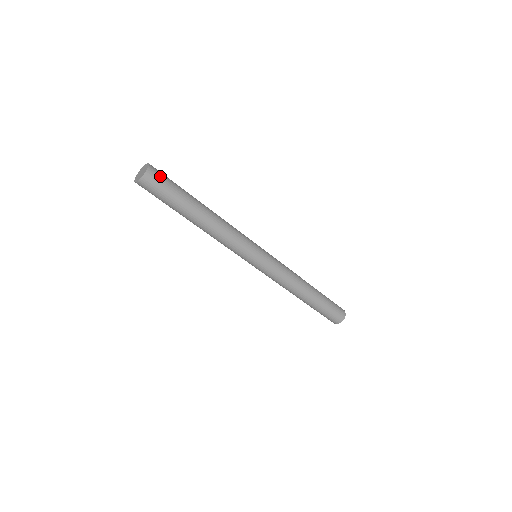
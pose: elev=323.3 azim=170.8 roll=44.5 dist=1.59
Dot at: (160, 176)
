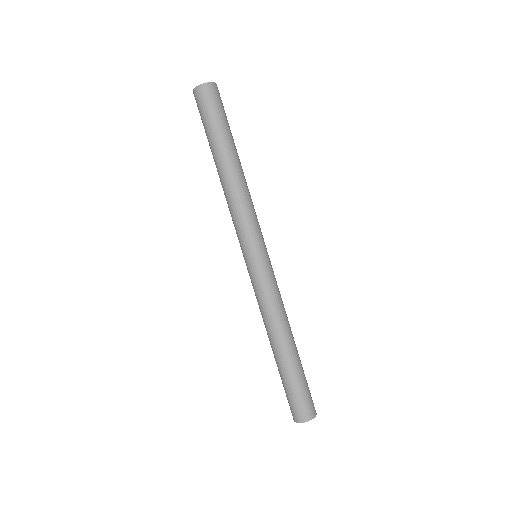
Dot at: occluded
